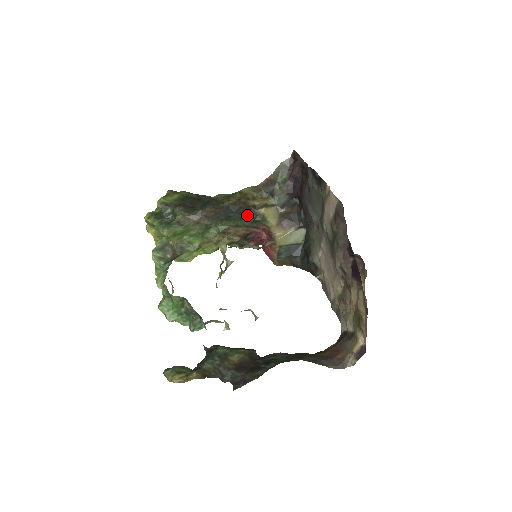
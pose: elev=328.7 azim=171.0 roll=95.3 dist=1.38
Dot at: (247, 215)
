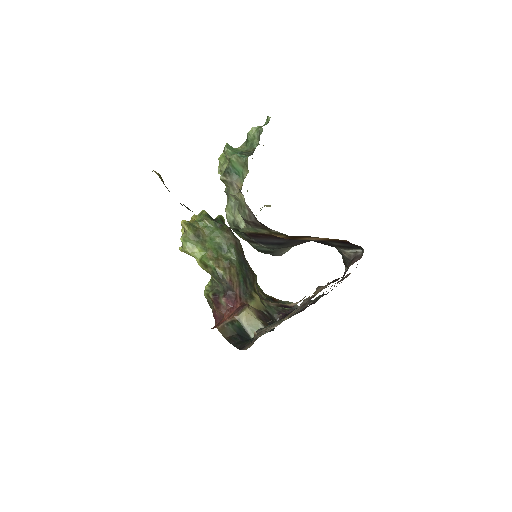
Dot at: (247, 283)
